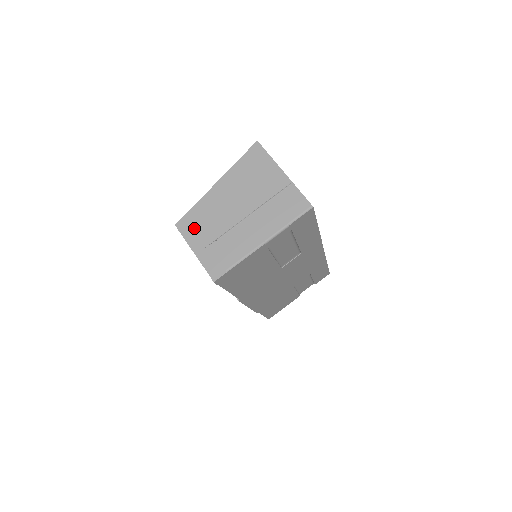
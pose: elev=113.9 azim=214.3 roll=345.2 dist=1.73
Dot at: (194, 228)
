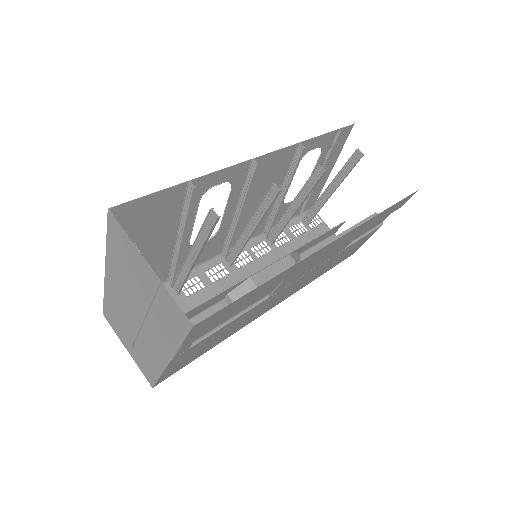
Dot at: (115, 322)
